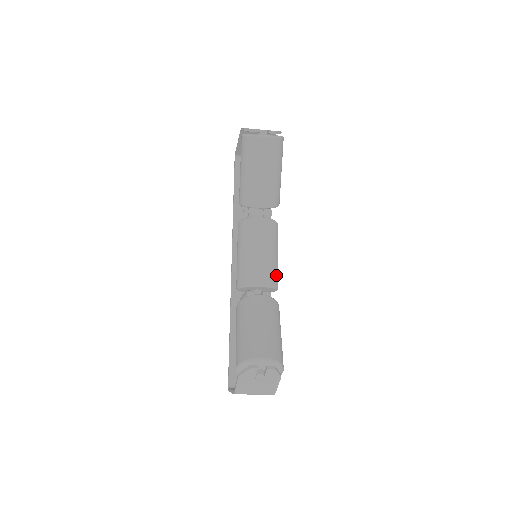
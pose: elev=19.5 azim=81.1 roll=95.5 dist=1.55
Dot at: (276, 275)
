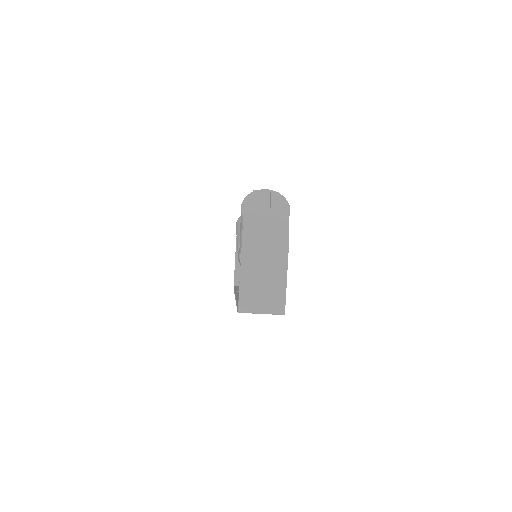
Dot at: occluded
